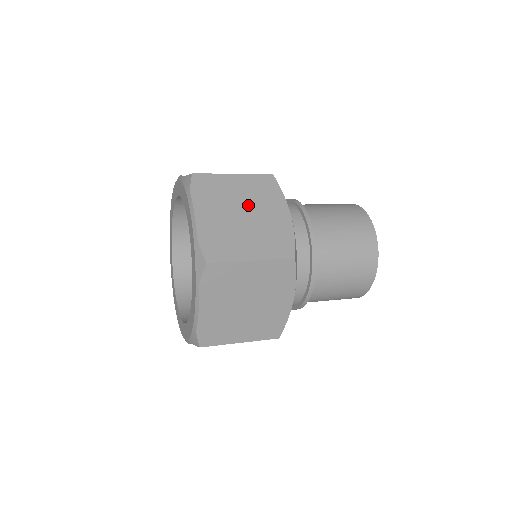
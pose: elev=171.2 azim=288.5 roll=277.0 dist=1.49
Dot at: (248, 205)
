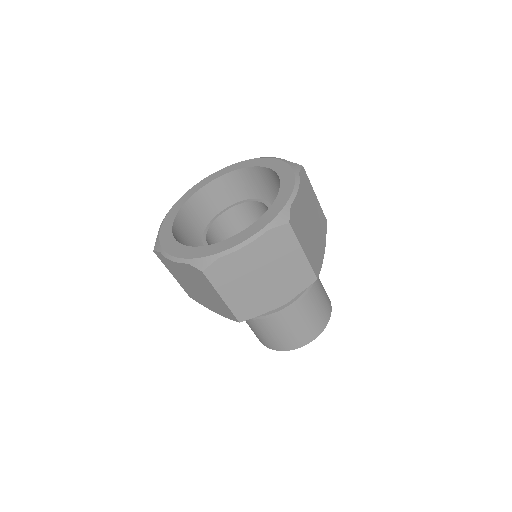
Dot at: occluded
